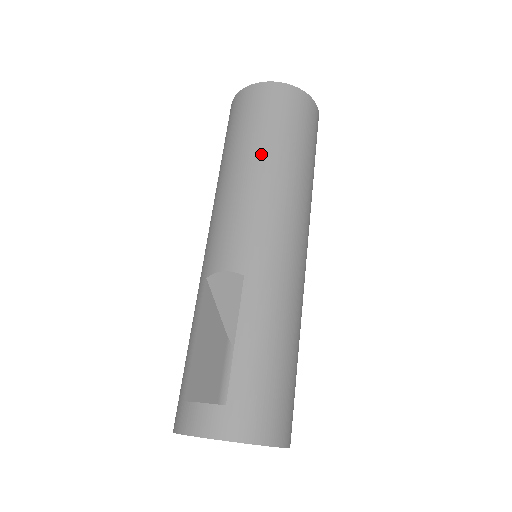
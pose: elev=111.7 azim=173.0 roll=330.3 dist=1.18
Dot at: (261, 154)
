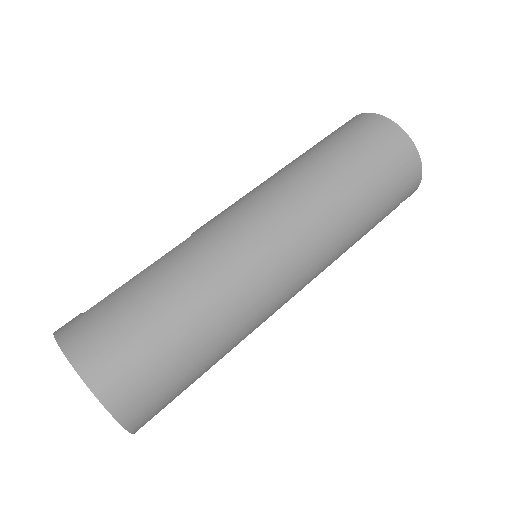
Dot at: (297, 159)
